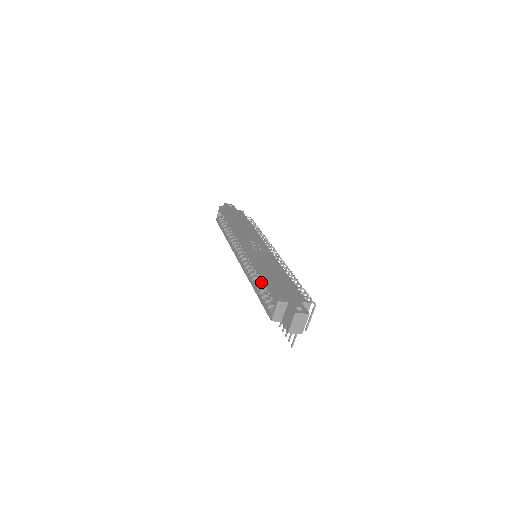
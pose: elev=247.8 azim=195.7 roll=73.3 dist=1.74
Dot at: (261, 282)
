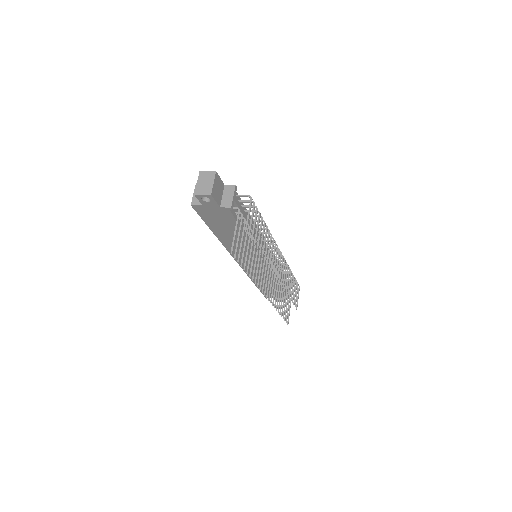
Dot at: occluded
